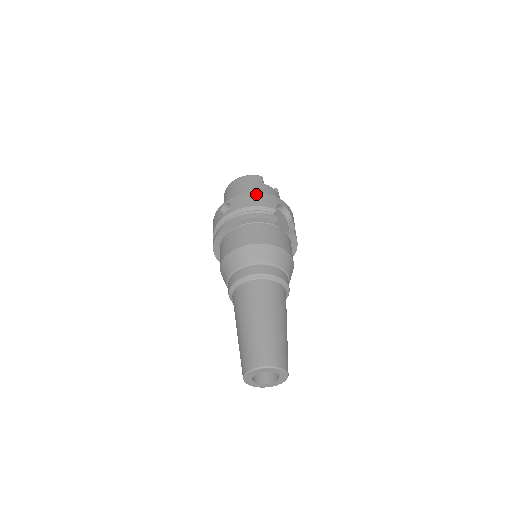
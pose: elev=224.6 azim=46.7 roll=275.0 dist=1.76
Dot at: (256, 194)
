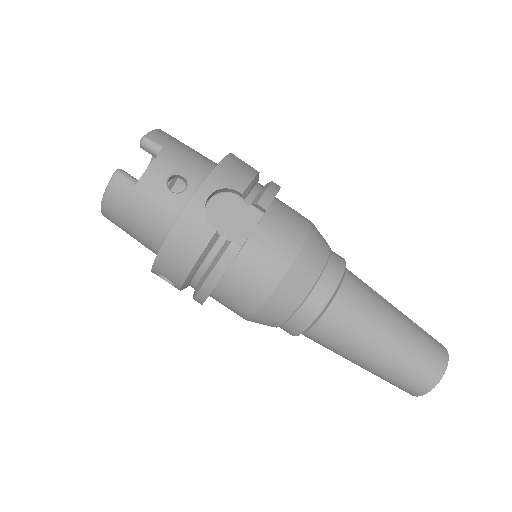
Dot at: (168, 244)
